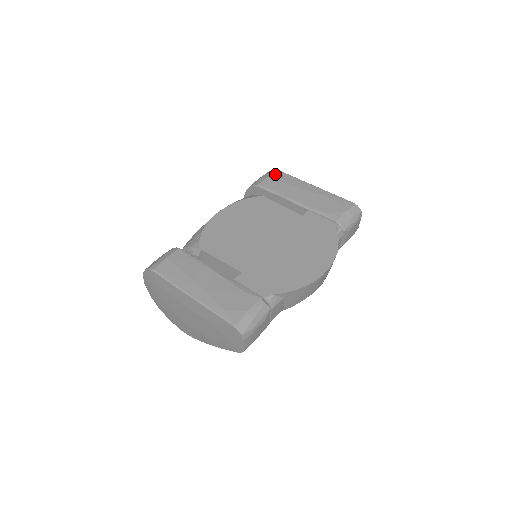
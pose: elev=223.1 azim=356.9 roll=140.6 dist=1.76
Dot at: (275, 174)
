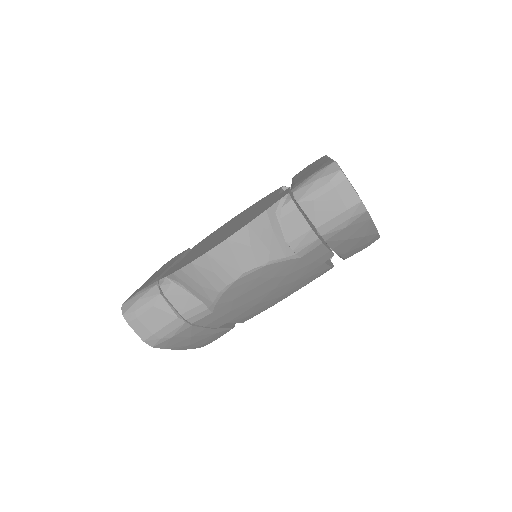
Dot at: (316, 160)
